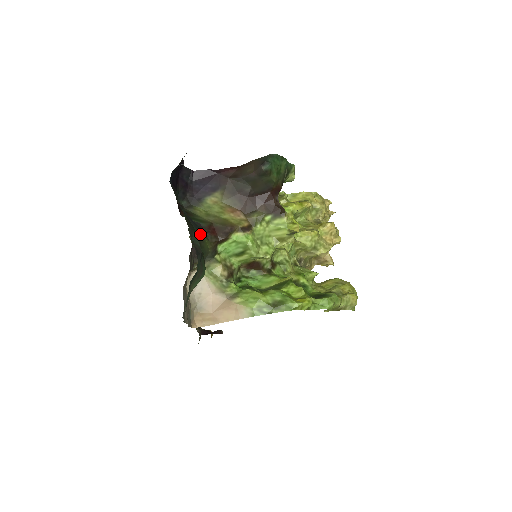
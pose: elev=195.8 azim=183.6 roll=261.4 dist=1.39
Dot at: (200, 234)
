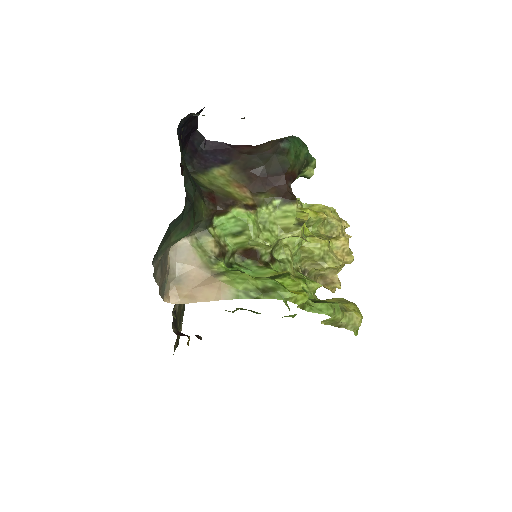
Dot at: (197, 192)
